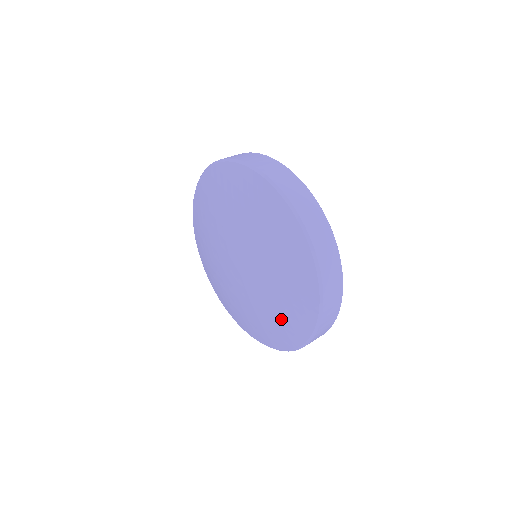
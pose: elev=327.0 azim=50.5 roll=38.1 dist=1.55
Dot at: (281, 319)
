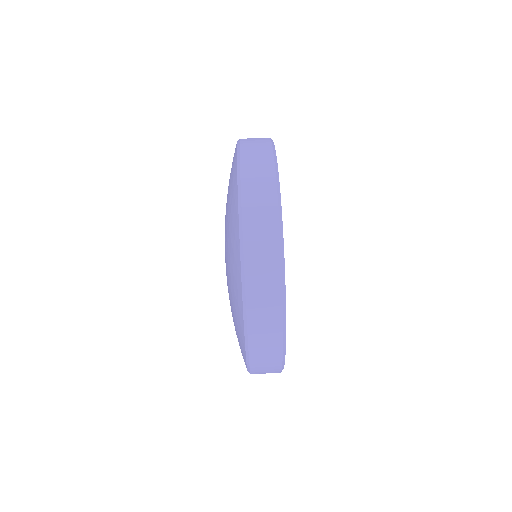
Dot at: occluded
